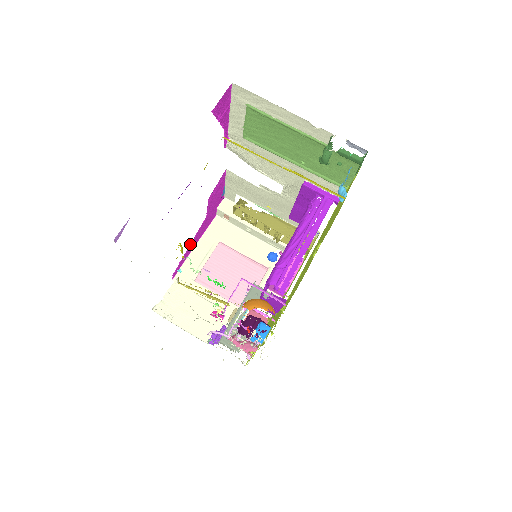
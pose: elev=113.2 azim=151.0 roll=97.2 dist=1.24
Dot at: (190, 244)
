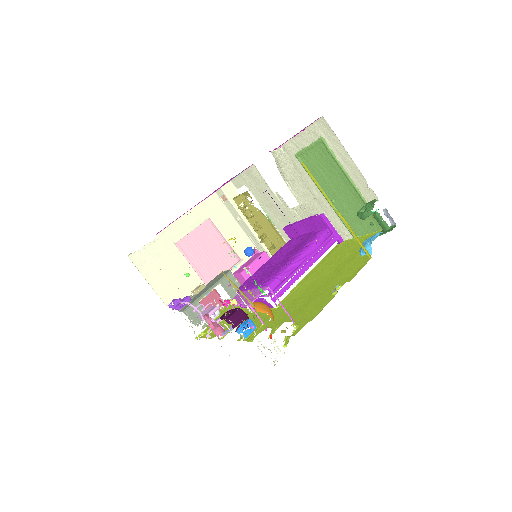
Dot at: occluded
